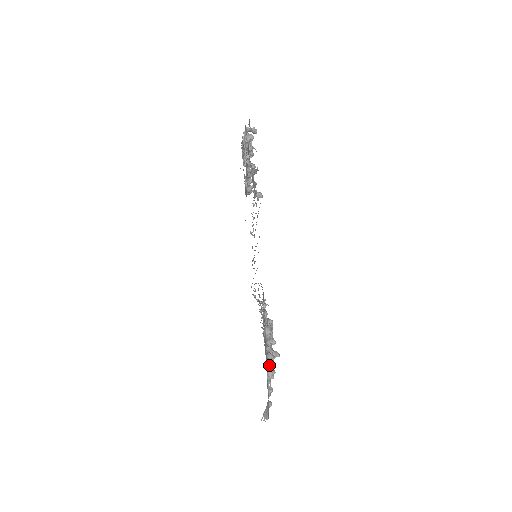
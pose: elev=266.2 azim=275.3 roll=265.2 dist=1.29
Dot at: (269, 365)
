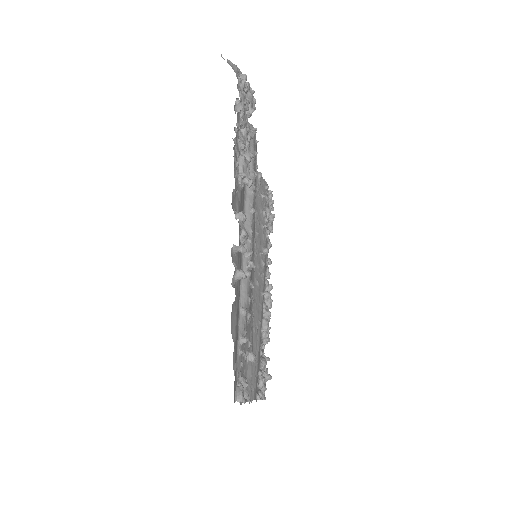
Dot at: occluded
